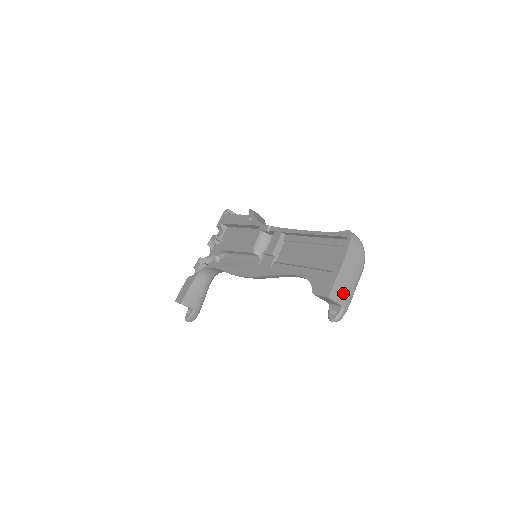
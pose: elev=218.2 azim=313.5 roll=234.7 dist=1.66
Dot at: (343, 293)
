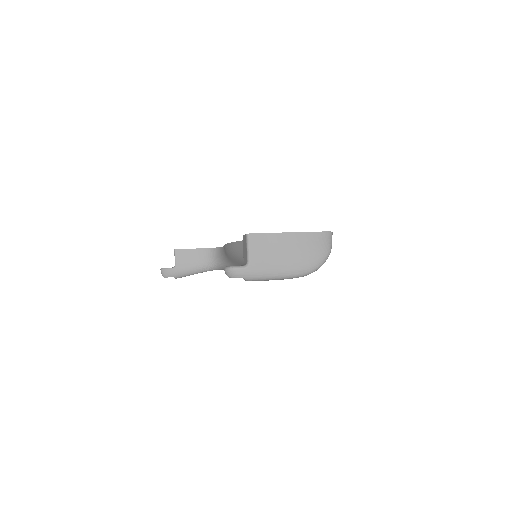
Dot at: (262, 255)
